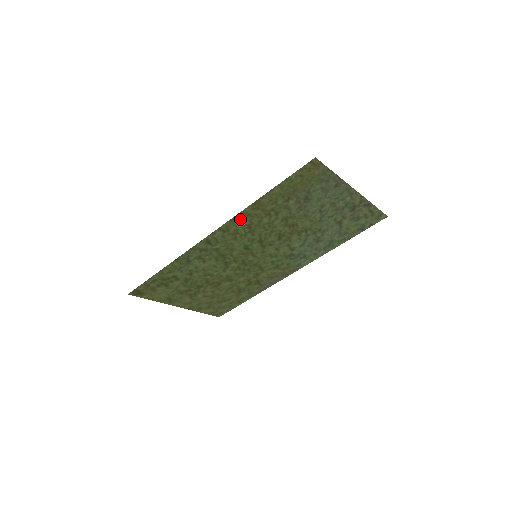
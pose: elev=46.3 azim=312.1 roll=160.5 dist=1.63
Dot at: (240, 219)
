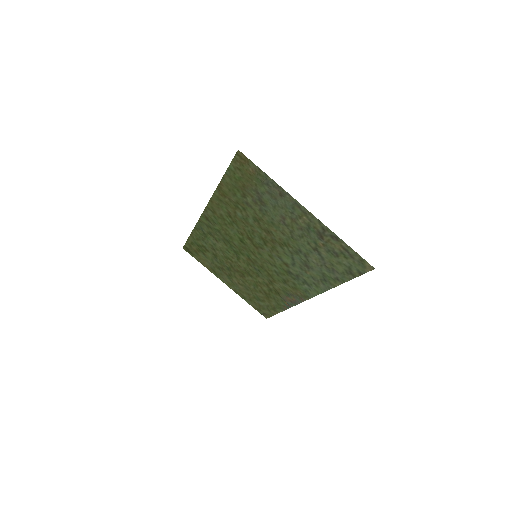
Dot at: (218, 203)
